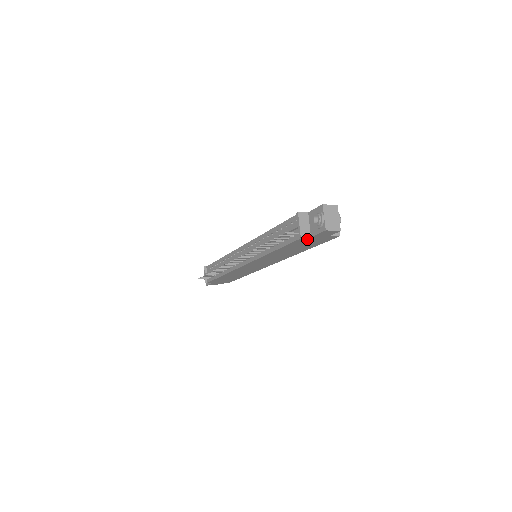
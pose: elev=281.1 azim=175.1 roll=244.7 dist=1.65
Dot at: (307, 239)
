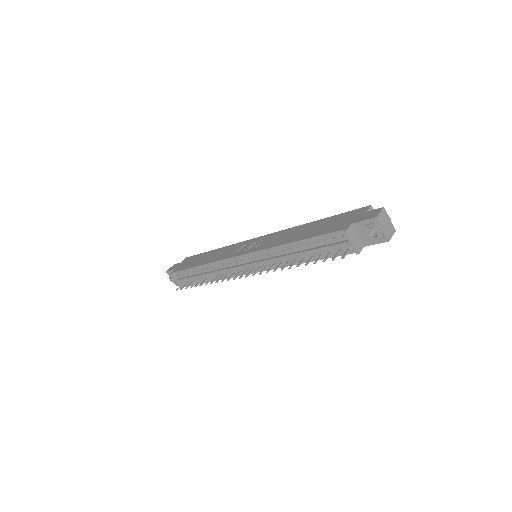
Dot at: occluded
